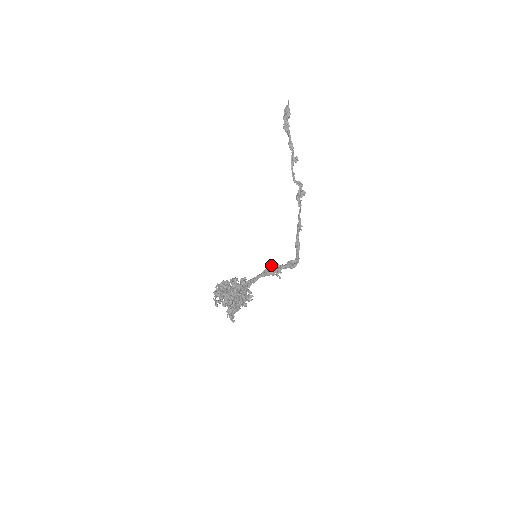
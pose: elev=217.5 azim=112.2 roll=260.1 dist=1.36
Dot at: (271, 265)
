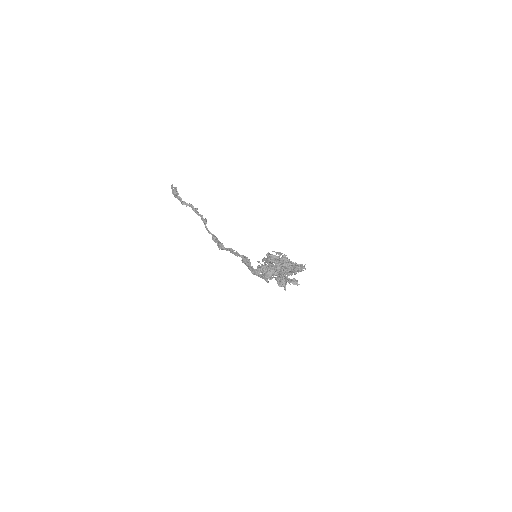
Dot at: occluded
